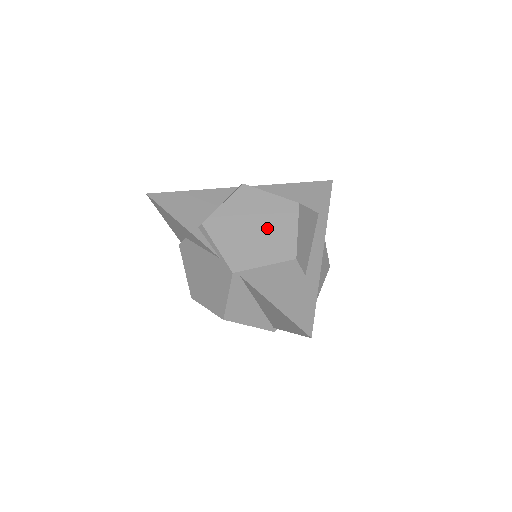
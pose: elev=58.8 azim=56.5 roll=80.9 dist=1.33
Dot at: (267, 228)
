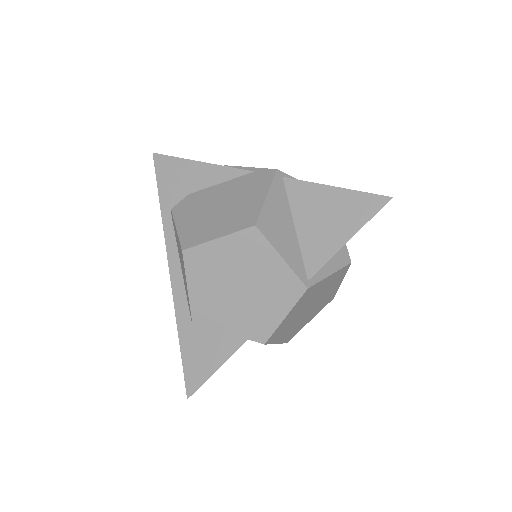
Dot at: occluded
